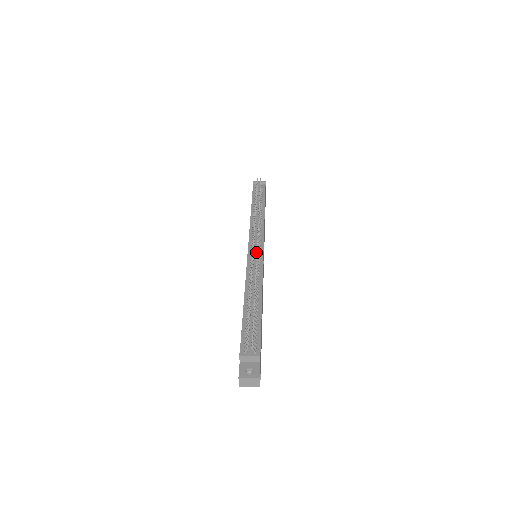
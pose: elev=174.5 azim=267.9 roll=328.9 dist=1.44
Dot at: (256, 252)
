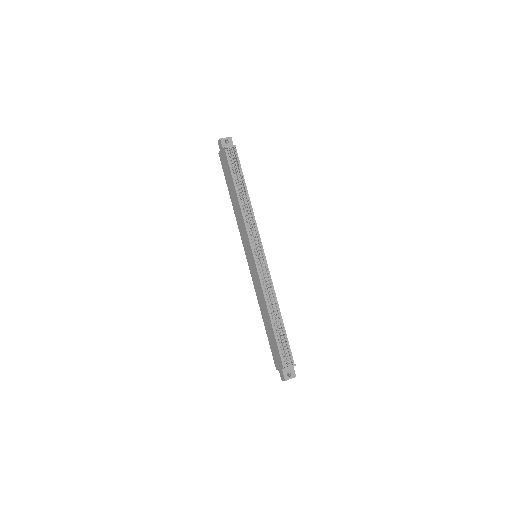
Dot at: occluded
